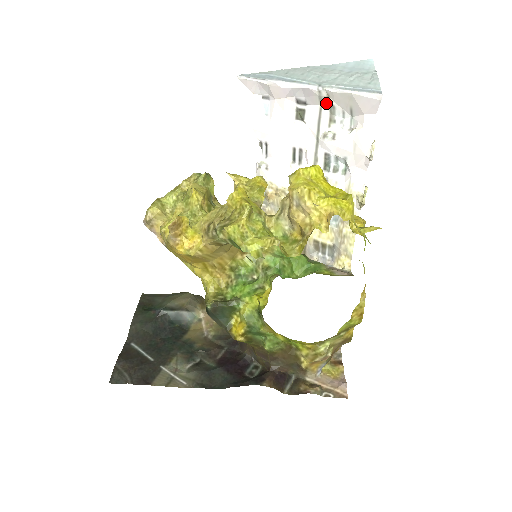
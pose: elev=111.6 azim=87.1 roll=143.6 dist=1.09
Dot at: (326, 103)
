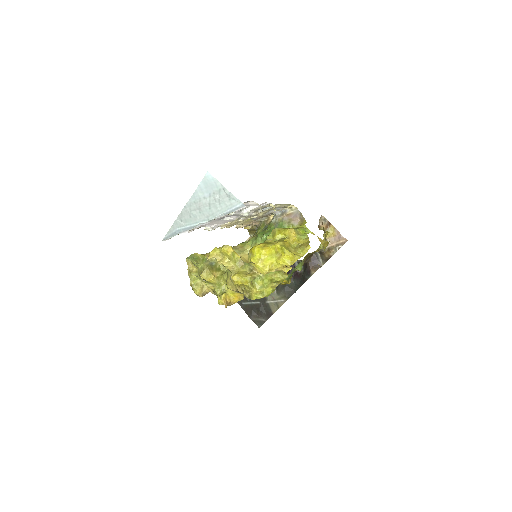
Dot at: occluded
